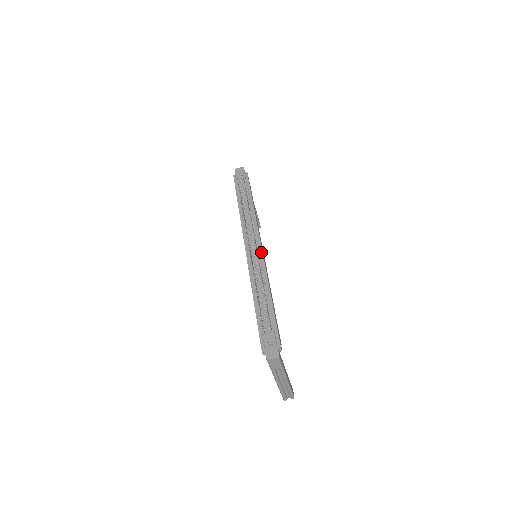
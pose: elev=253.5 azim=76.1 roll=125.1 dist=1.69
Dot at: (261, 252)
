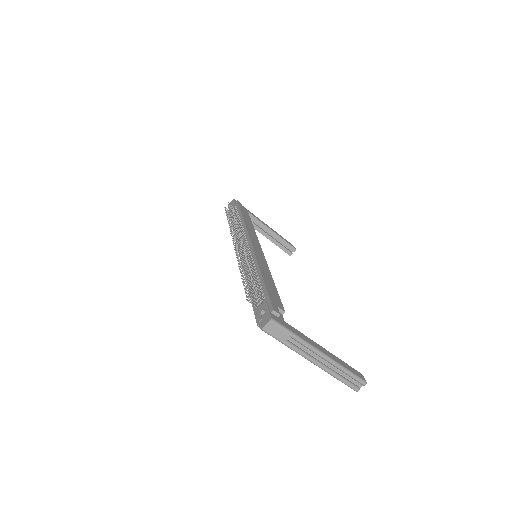
Dot at: (251, 246)
